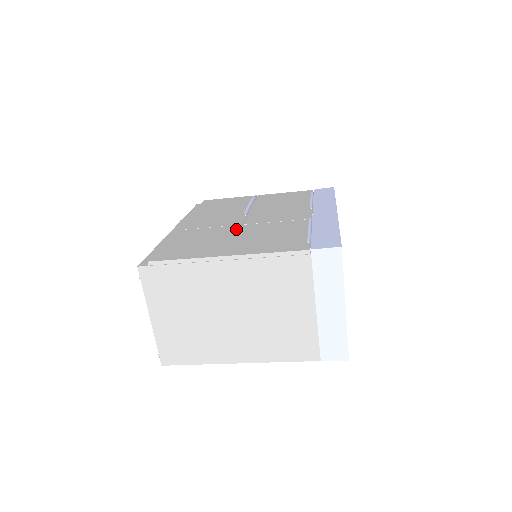
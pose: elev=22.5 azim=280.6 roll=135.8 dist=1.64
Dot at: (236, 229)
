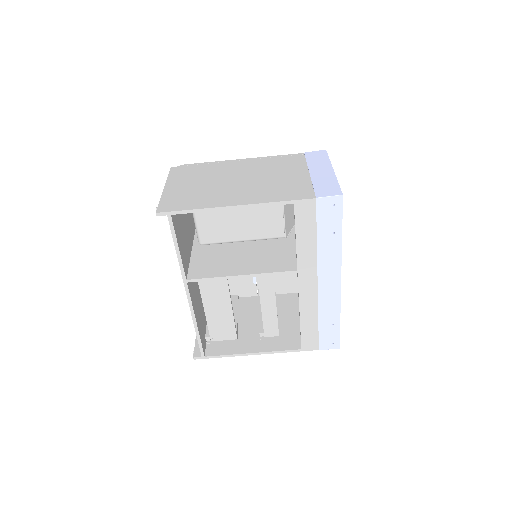
Dot at: occluded
